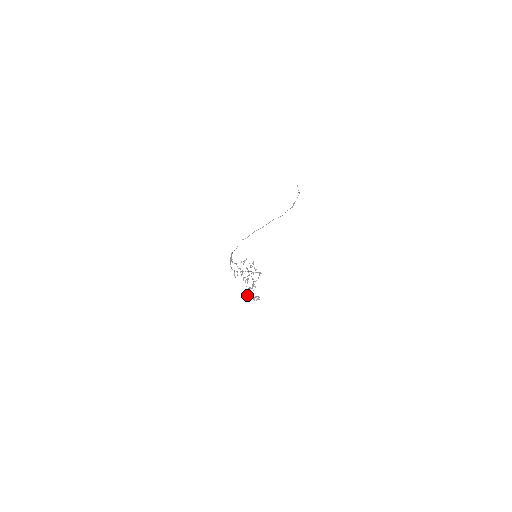
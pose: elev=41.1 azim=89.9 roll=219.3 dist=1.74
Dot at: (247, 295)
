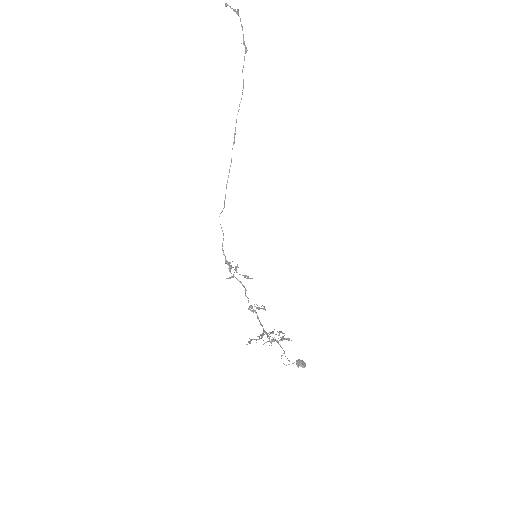
Dot at: (286, 365)
